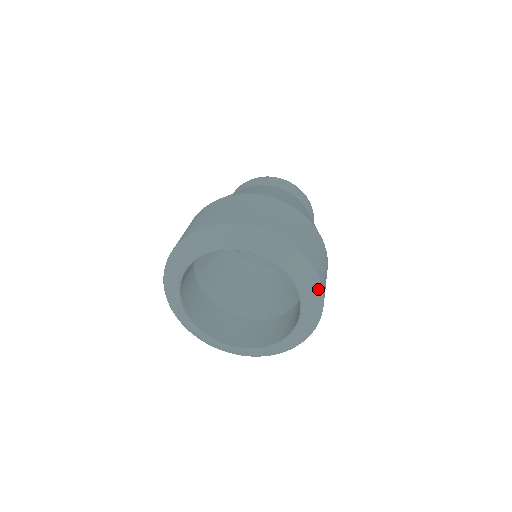
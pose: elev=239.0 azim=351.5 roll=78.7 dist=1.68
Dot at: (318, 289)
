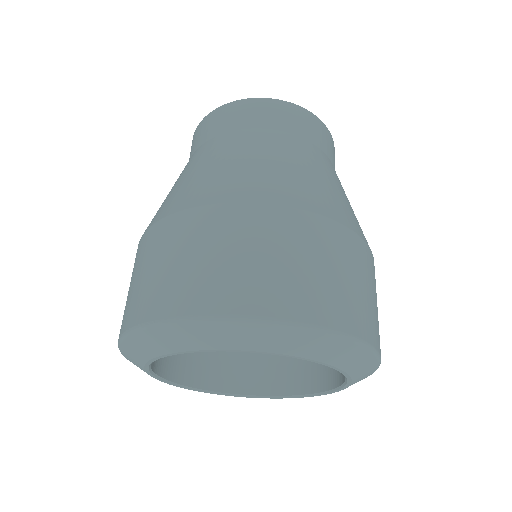
Dot at: occluded
